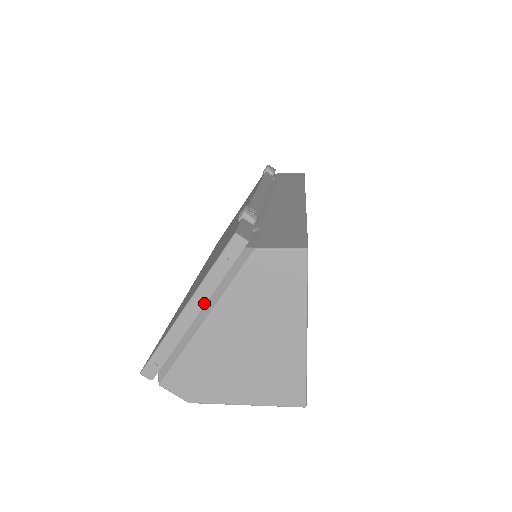
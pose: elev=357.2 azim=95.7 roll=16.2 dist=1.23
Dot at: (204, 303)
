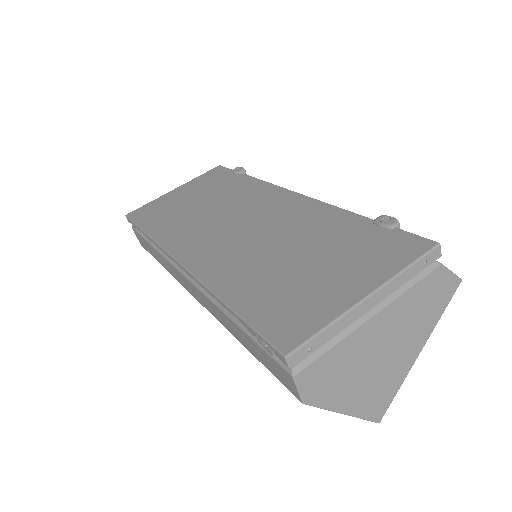
Dot at: (385, 297)
